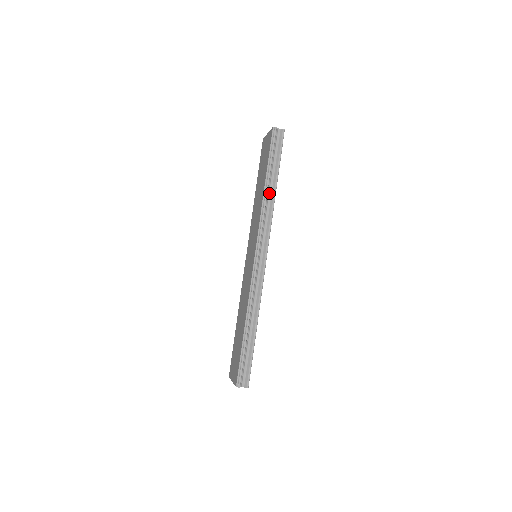
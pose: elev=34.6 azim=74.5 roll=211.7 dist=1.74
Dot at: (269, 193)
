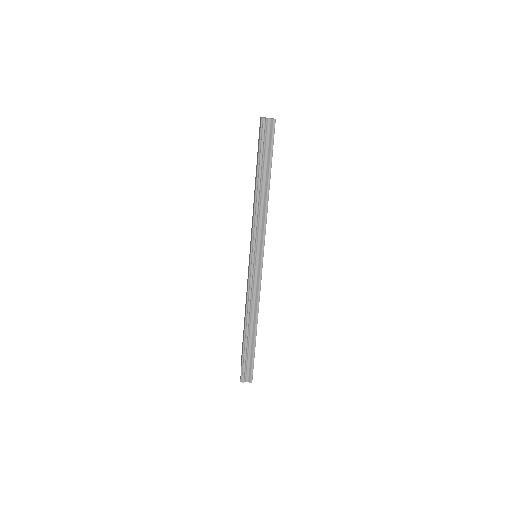
Dot at: (261, 196)
